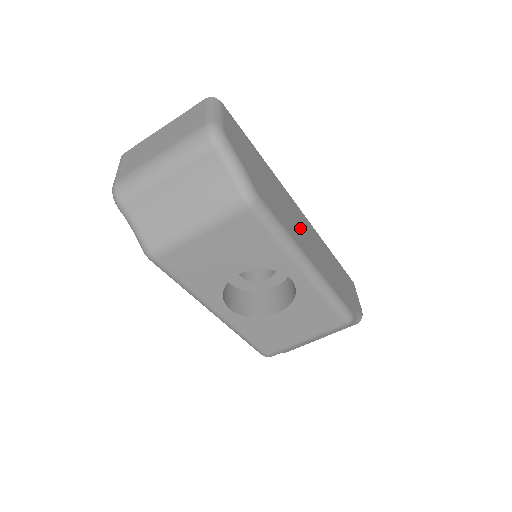
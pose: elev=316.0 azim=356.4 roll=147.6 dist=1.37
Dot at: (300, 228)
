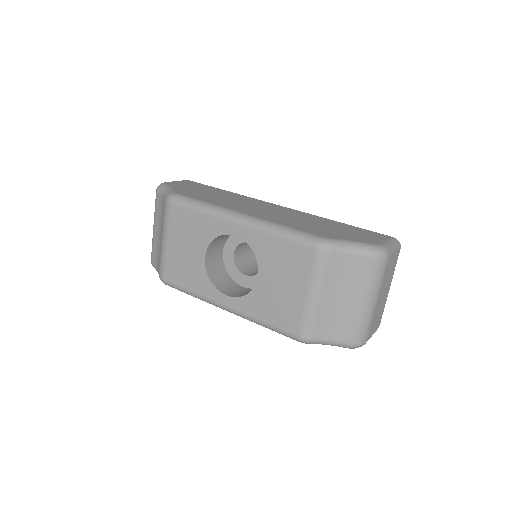
Dot at: (252, 207)
